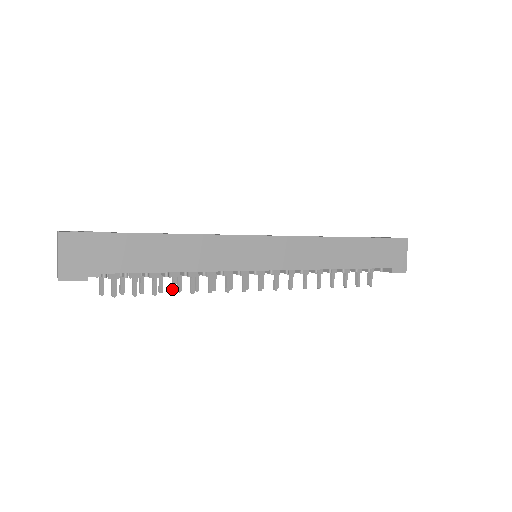
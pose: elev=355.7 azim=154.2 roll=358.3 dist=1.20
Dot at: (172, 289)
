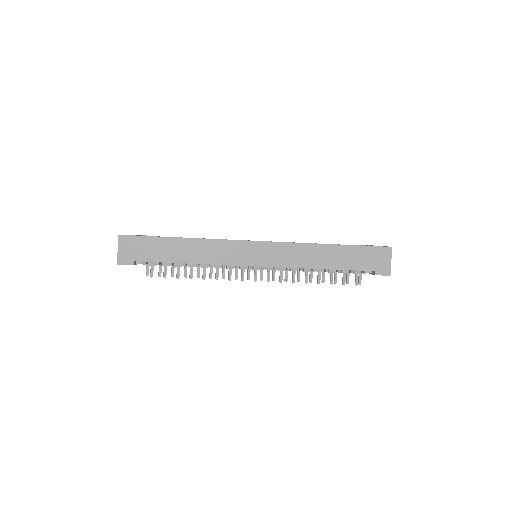
Dot at: (189, 275)
